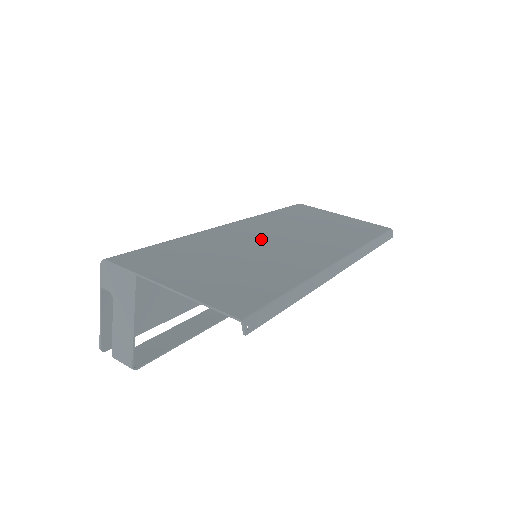
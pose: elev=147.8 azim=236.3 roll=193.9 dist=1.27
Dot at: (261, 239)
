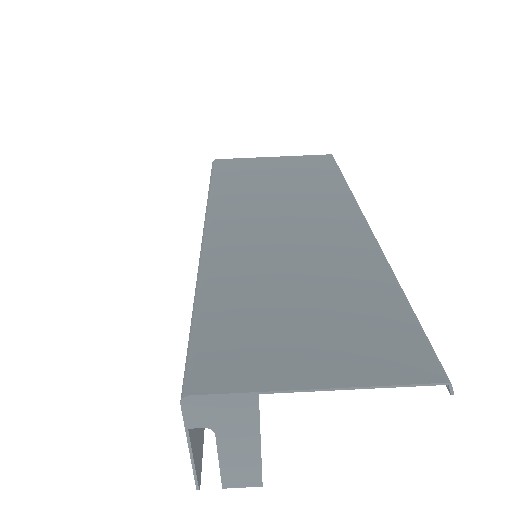
Dot at: (271, 238)
